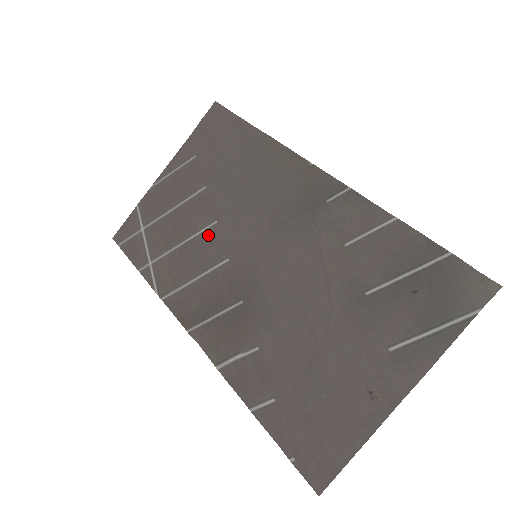
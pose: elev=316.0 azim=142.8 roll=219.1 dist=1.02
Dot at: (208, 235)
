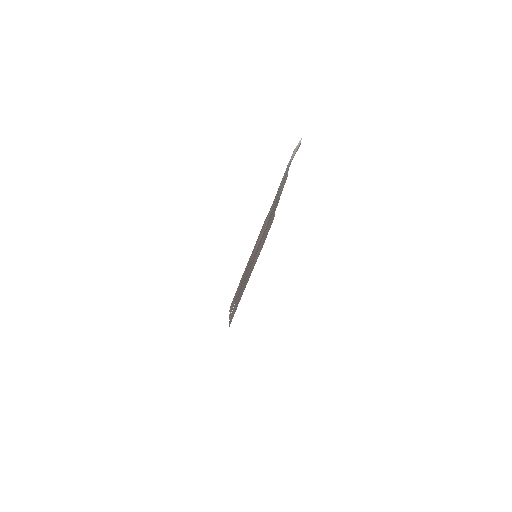
Dot at: occluded
